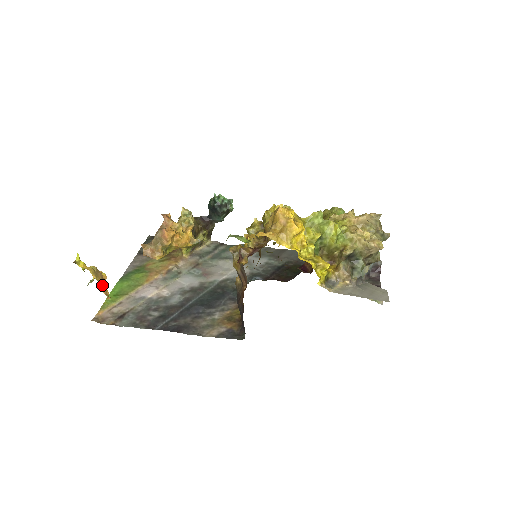
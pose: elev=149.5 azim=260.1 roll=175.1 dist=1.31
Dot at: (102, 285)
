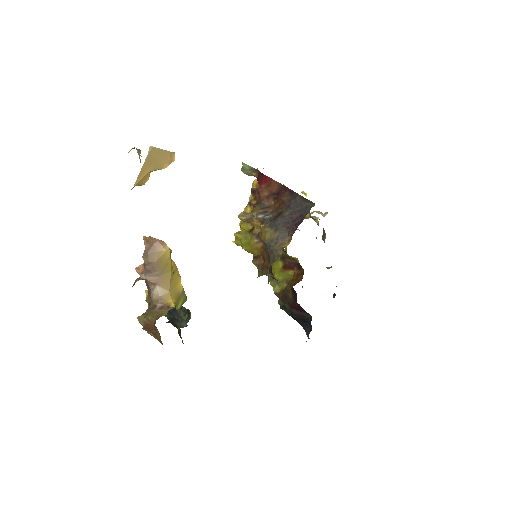
Dot at: occluded
